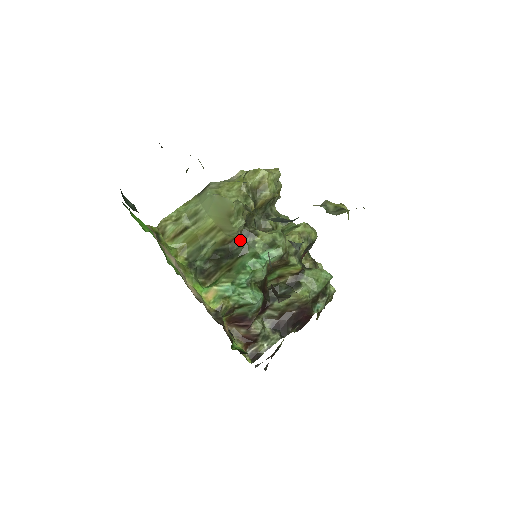
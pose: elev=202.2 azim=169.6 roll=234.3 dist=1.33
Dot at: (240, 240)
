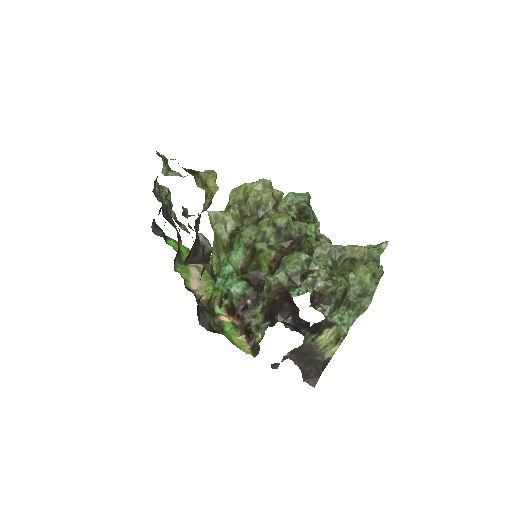
Dot at: (231, 242)
